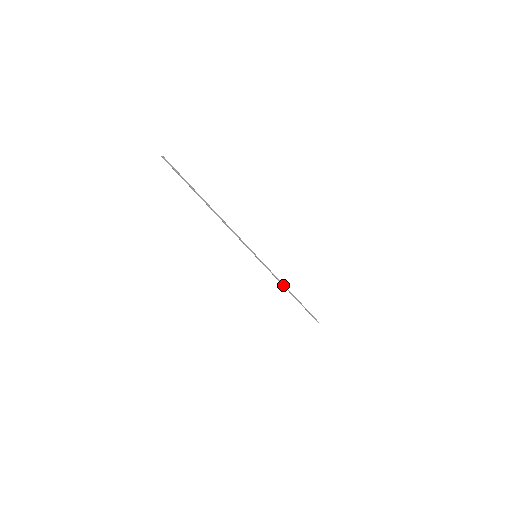
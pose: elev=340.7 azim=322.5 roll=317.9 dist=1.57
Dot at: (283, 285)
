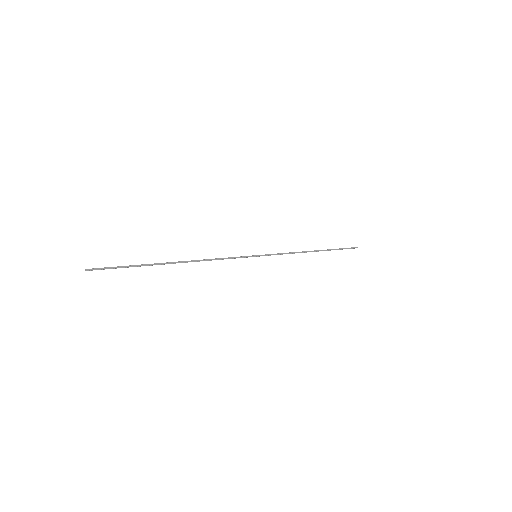
Dot at: occluded
